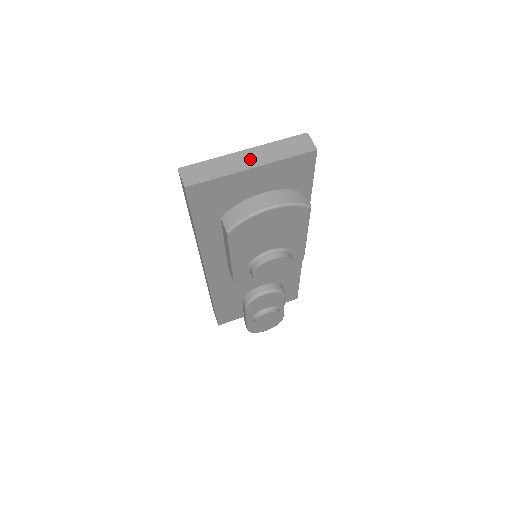
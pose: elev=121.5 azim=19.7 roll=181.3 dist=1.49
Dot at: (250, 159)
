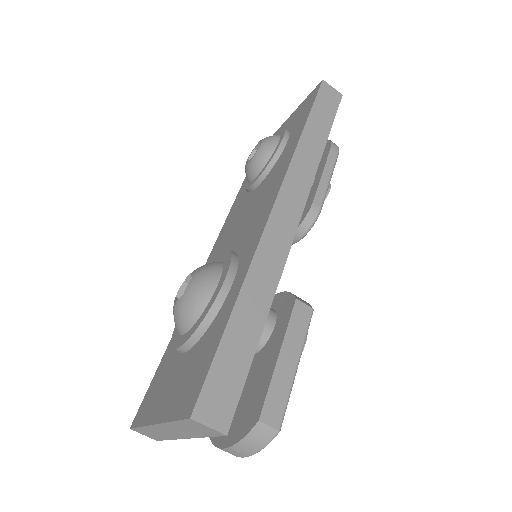
Dot at: (172, 433)
